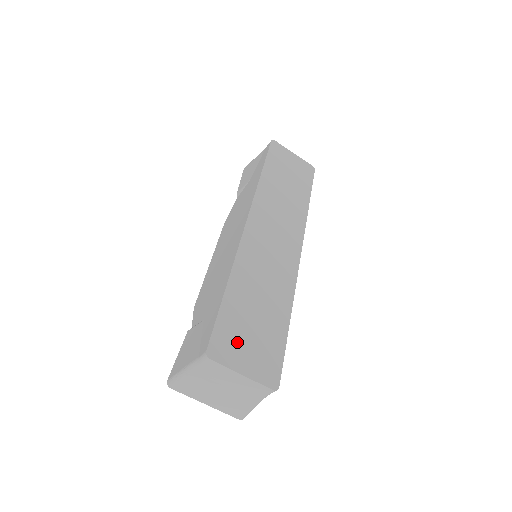
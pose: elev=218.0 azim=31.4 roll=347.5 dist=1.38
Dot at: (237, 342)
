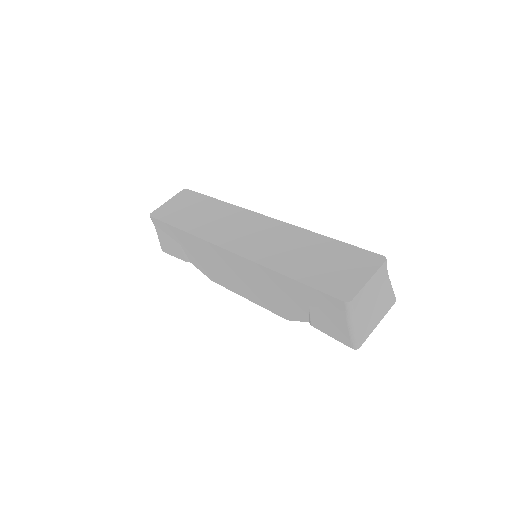
Dot at: (340, 278)
